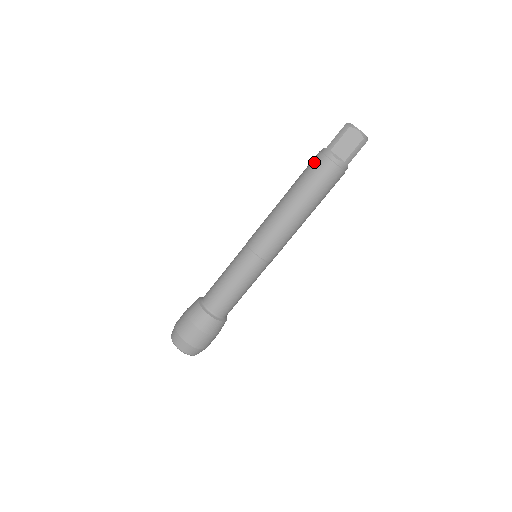
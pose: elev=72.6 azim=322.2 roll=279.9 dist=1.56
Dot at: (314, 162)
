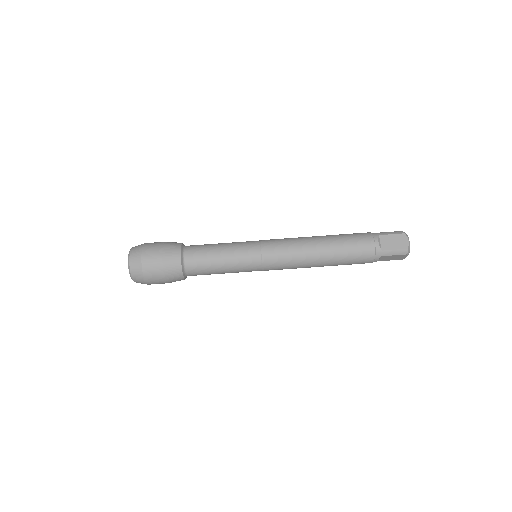
Dot at: (360, 233)
